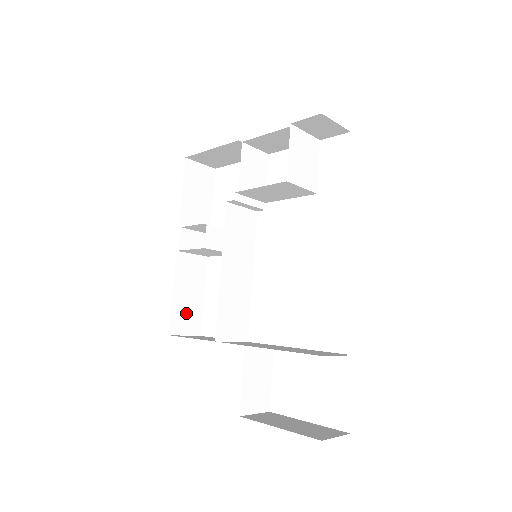
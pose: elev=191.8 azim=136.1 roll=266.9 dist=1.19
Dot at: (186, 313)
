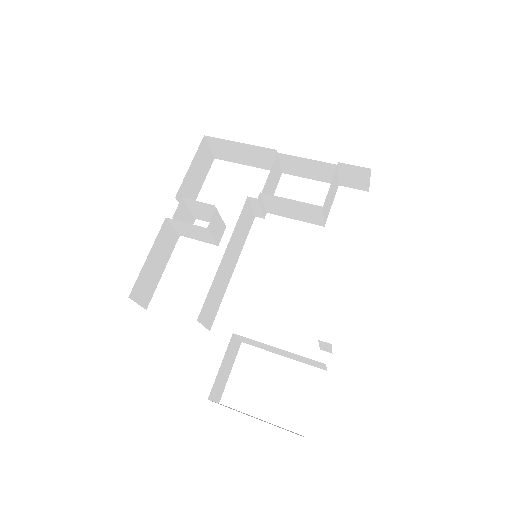
Dot at: (147, 282)
